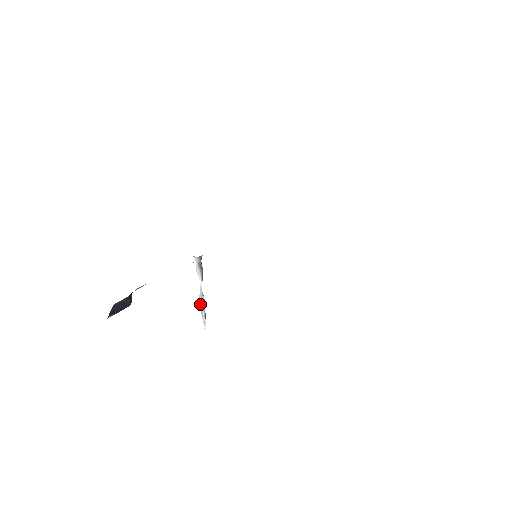
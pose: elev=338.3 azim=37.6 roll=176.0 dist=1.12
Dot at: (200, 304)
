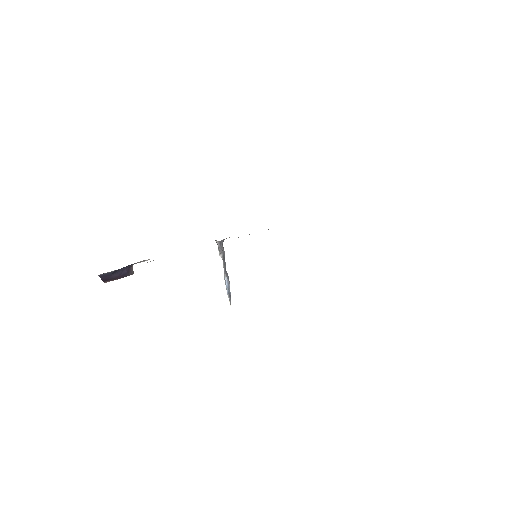
Dot at: (225, 283)
